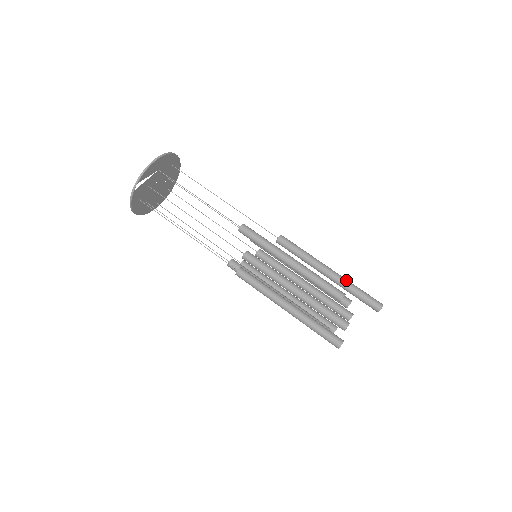
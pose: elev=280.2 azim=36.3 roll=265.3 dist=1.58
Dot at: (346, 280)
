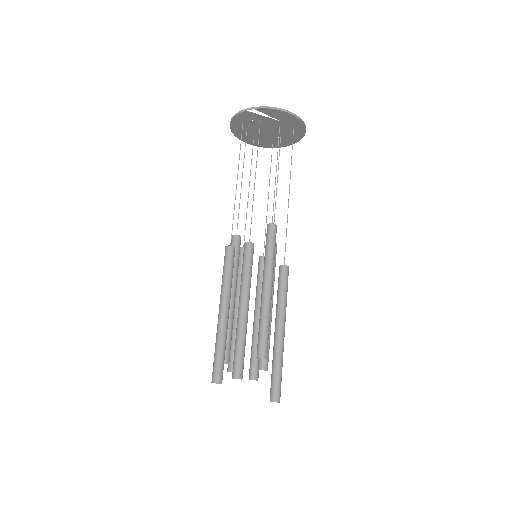
Dot at: (282, 352)
